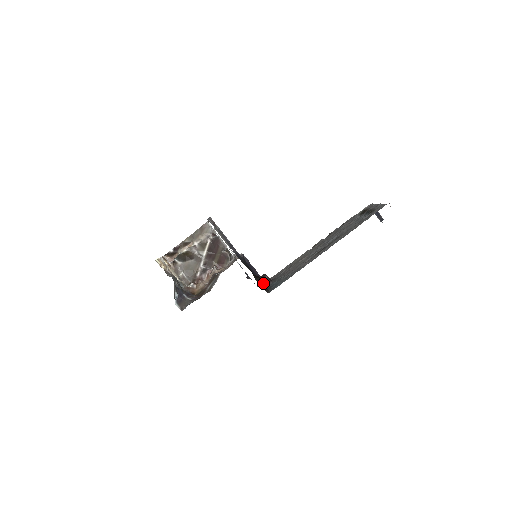
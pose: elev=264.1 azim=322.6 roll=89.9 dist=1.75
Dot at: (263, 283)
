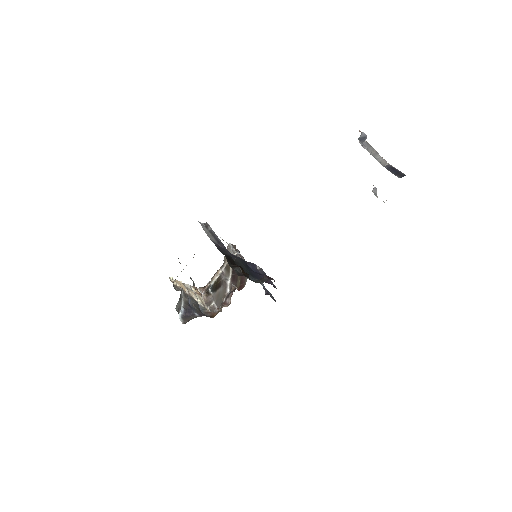
Dot at: (237, 268)
